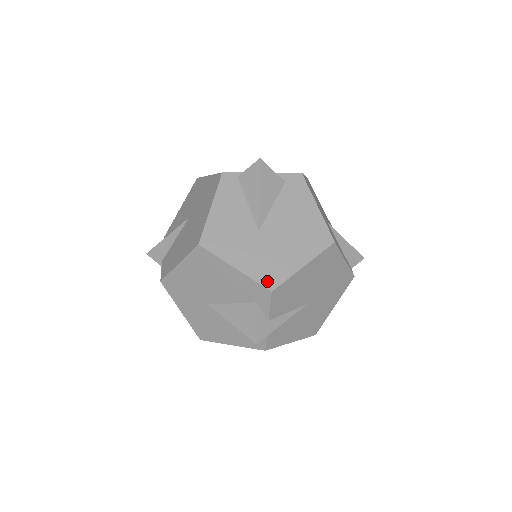
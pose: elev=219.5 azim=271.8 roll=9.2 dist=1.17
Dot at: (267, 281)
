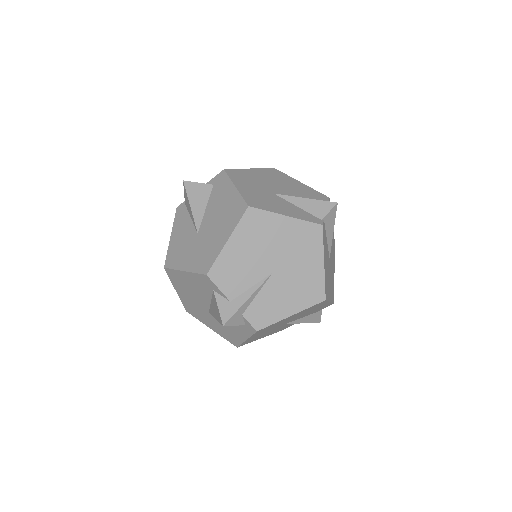
Dot at: (203, 268)
